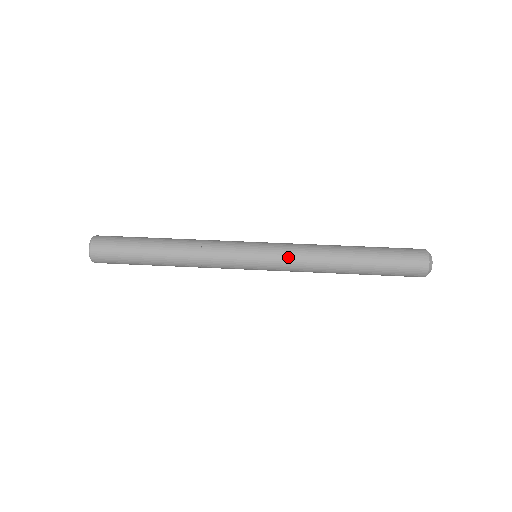
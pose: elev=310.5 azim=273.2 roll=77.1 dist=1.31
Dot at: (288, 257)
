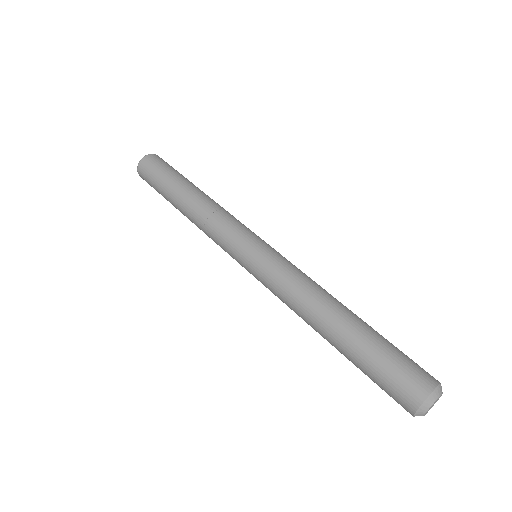
Dot at: (270, 284)
